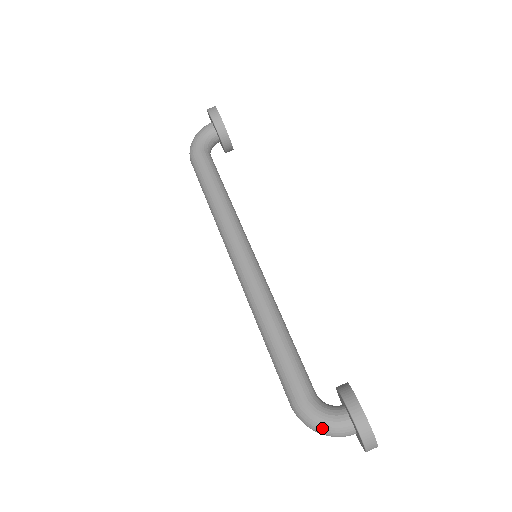
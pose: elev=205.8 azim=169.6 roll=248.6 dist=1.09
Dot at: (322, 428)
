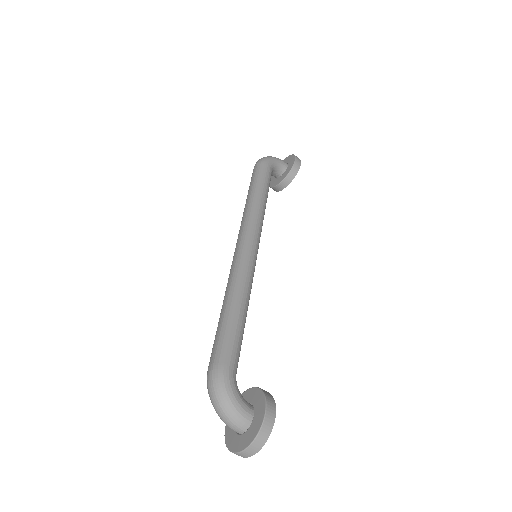
Dot at: (228, 402)
